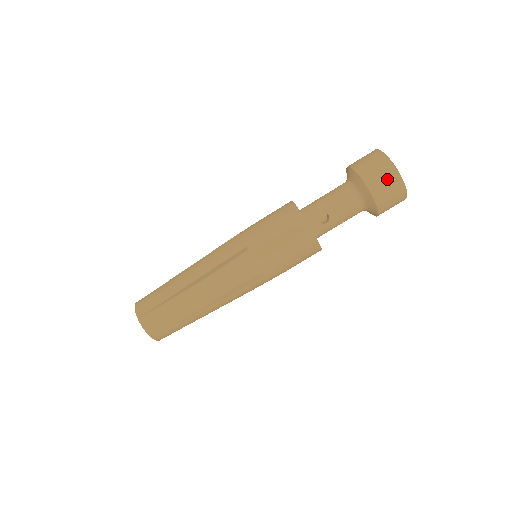
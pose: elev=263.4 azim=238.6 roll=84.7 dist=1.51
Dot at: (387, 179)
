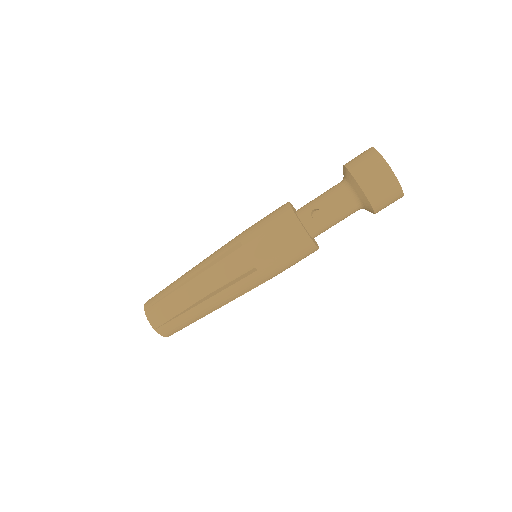
Dot at: (374, 169)
